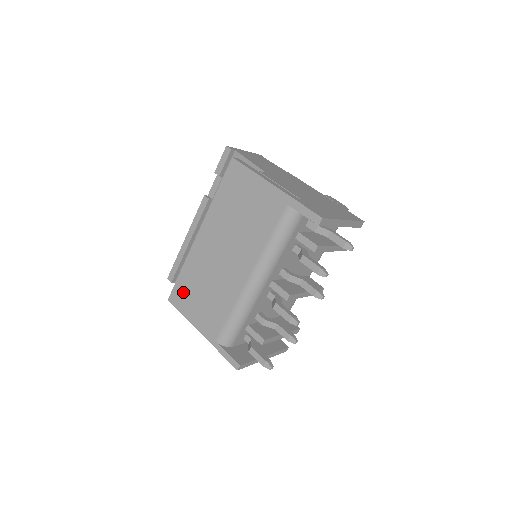
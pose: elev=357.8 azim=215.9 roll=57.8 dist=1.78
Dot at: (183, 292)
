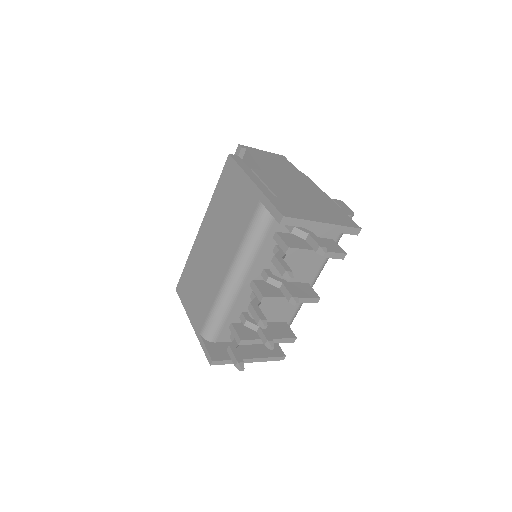
Dot at: (185, 283)
